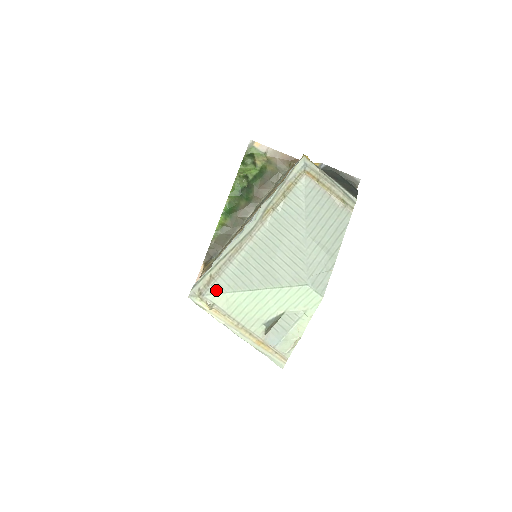
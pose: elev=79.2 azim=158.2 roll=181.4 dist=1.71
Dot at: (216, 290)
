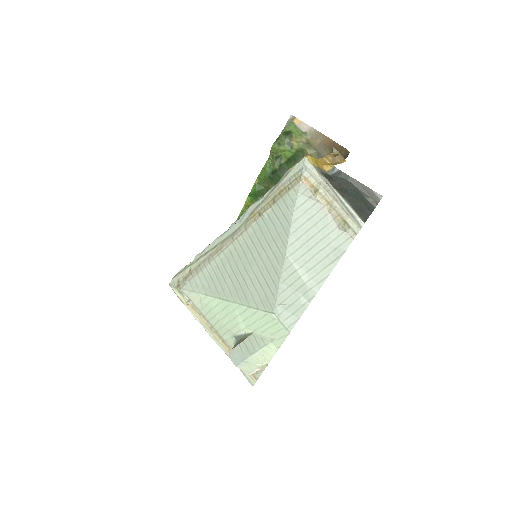
Dot at: (191, 287)
